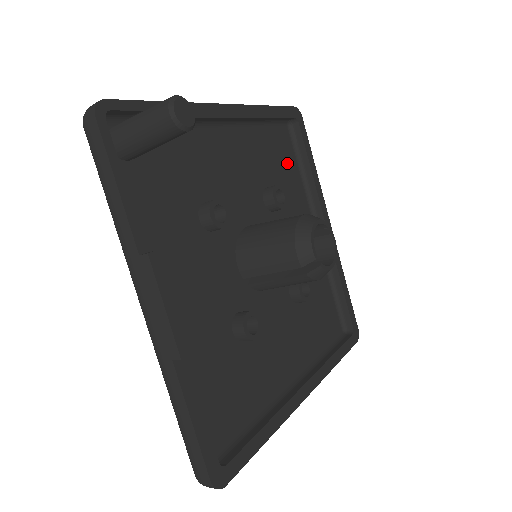
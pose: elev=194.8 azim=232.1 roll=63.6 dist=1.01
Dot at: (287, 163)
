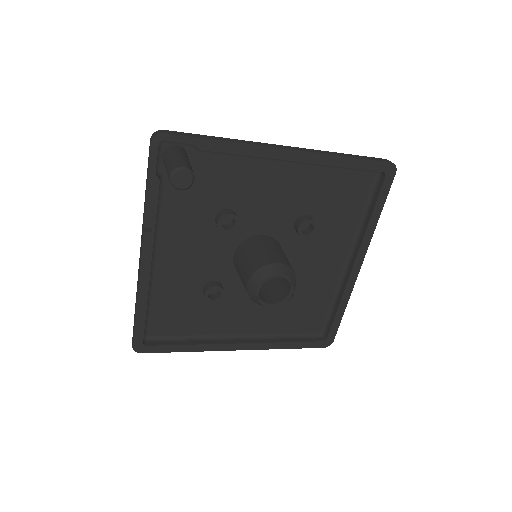
Dot at: (350, 202)
